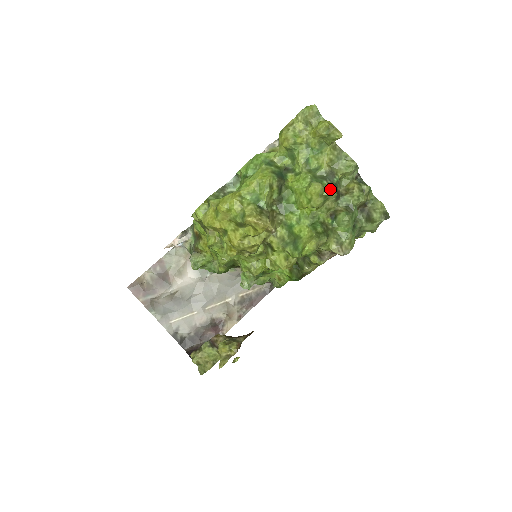
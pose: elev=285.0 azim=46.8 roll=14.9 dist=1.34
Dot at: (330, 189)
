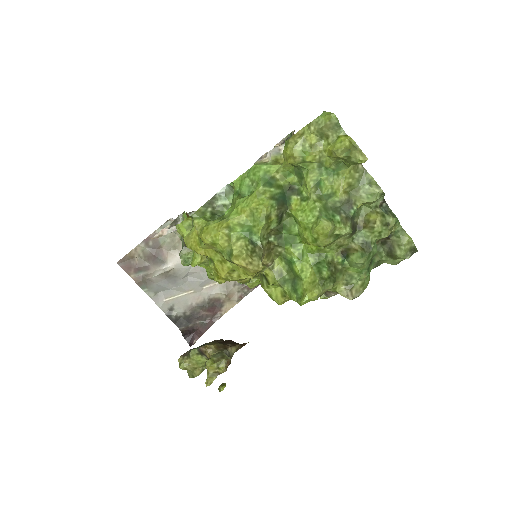
Dot at: (343, 227)
